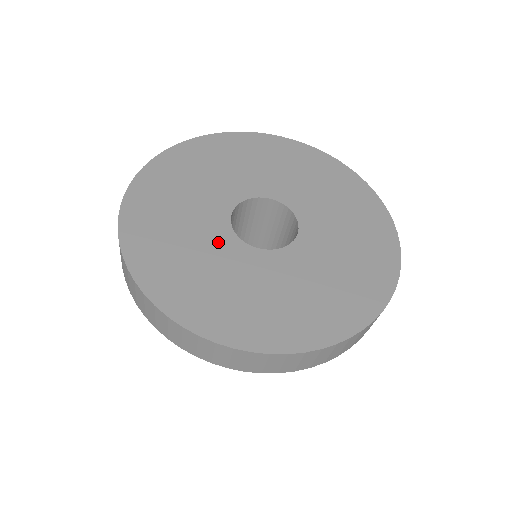
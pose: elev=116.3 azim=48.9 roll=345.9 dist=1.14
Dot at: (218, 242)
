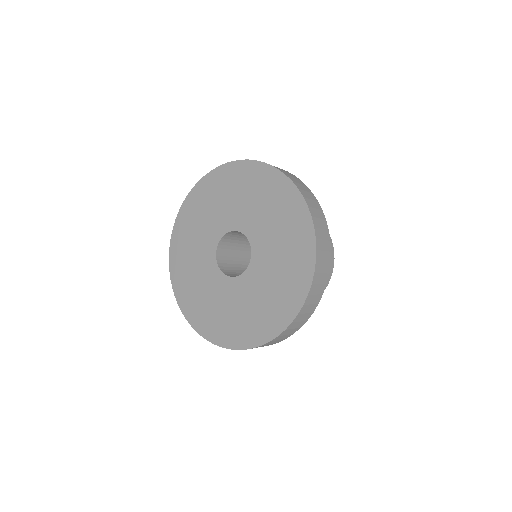
Dot at: (207, 249)
